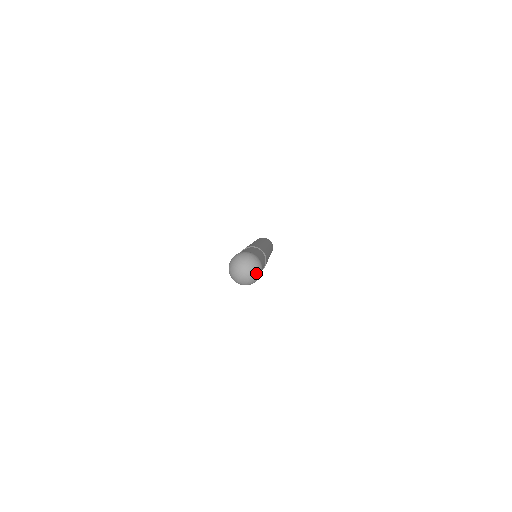
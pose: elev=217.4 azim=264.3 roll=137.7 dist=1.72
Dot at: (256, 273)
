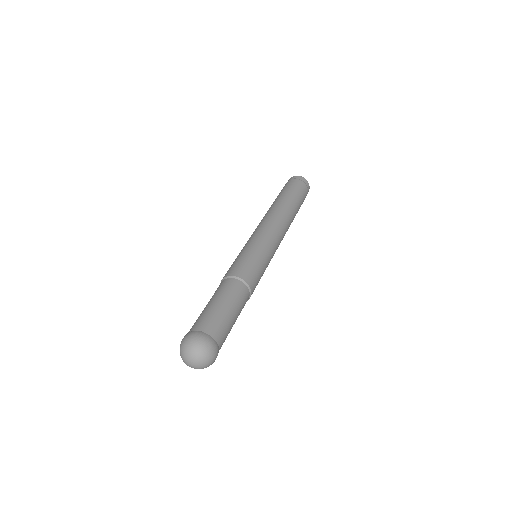
Dot at: (206, 361)
